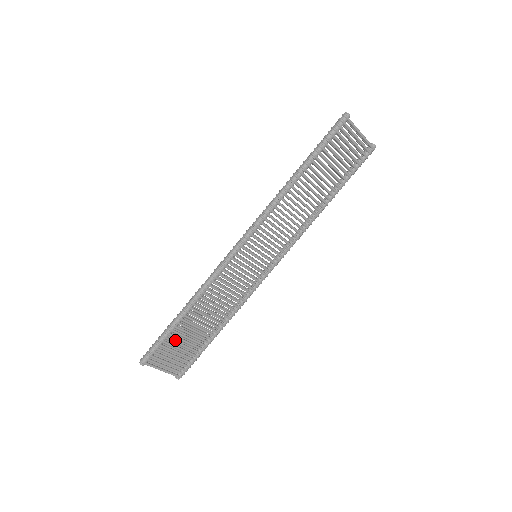
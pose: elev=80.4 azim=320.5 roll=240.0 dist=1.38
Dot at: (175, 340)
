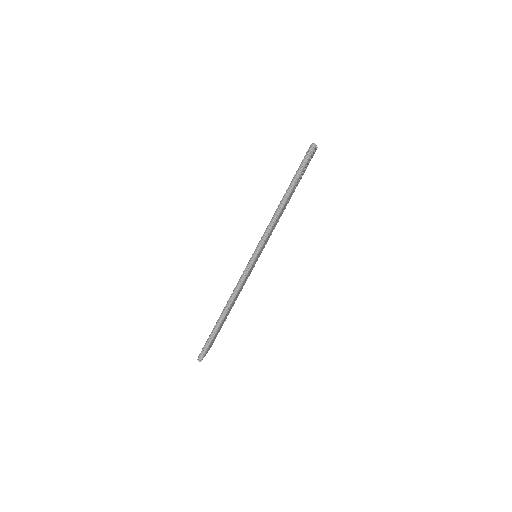
Dot at: occluded
